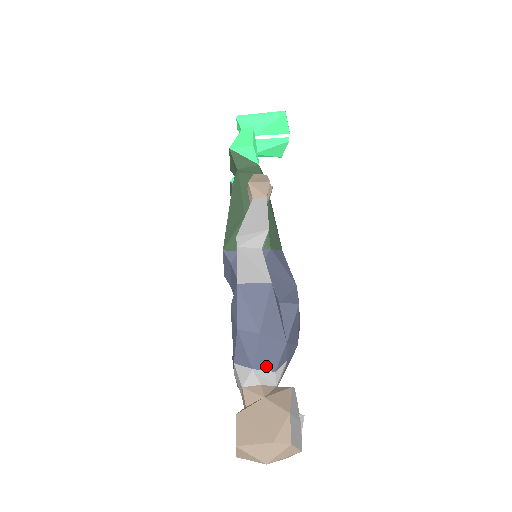
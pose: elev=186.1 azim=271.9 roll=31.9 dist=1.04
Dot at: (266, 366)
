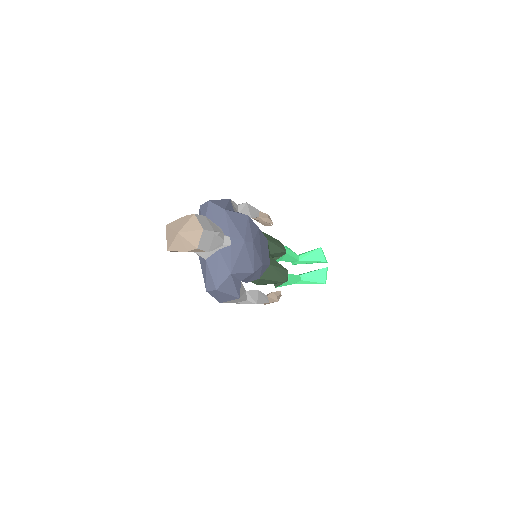
Dot at: occluded
